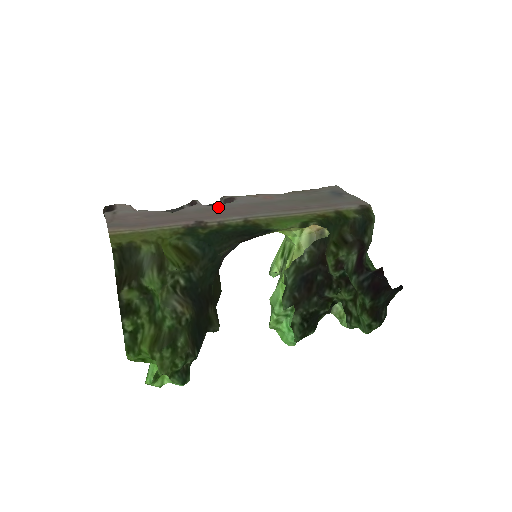
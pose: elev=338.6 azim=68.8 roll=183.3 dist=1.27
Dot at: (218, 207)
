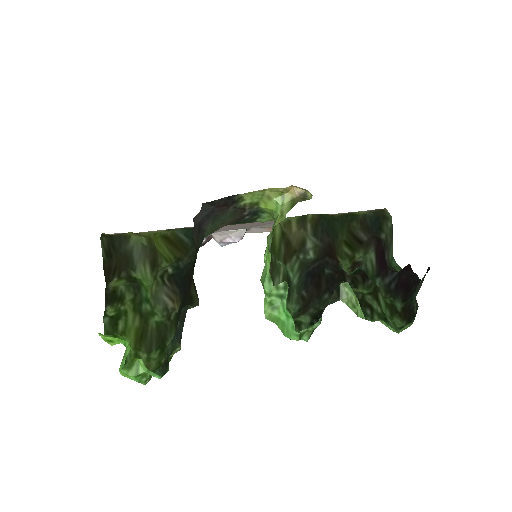
Dot at: (226, 230)
